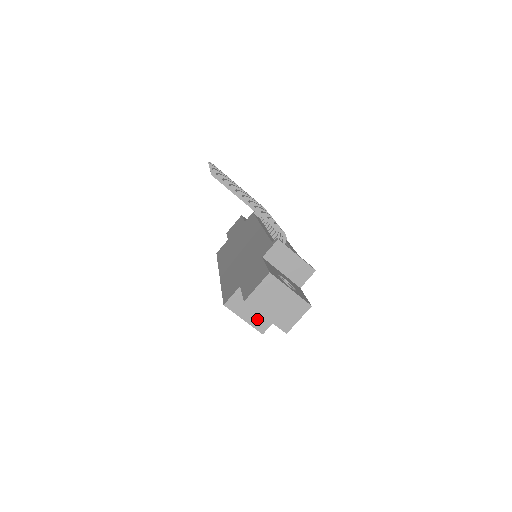
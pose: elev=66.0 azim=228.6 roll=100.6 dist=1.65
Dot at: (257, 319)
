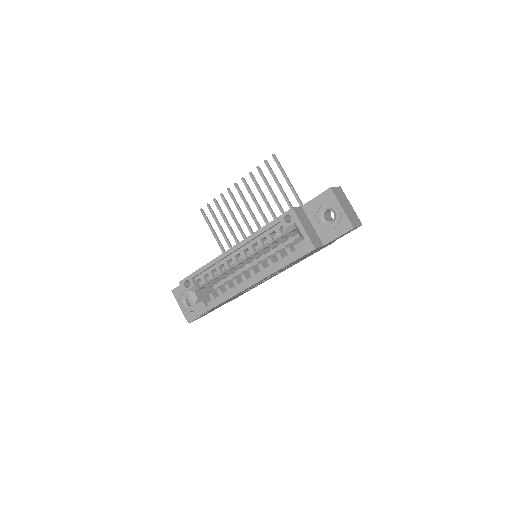
Dot at: (311, 235)
